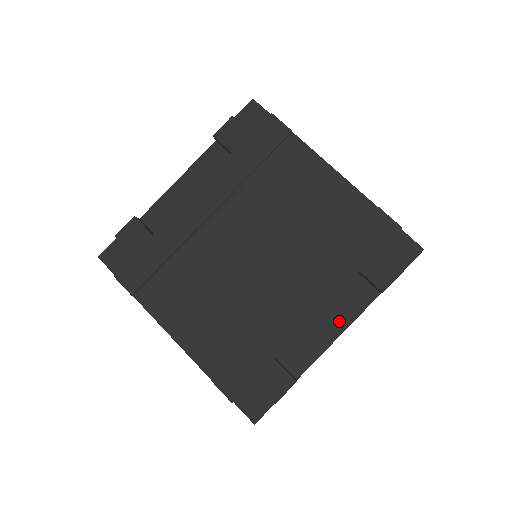
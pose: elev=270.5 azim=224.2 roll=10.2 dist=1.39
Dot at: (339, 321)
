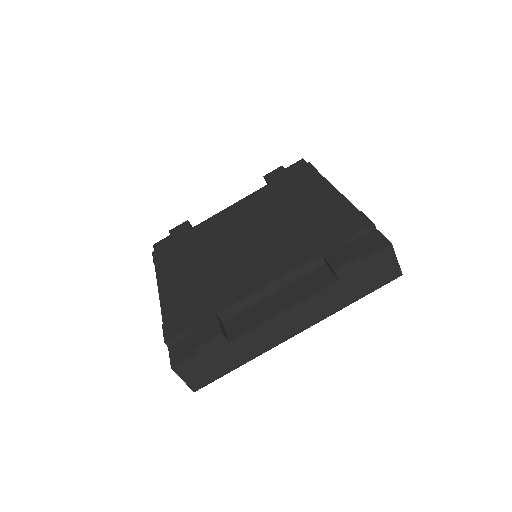
Dot at: (290, 299)
